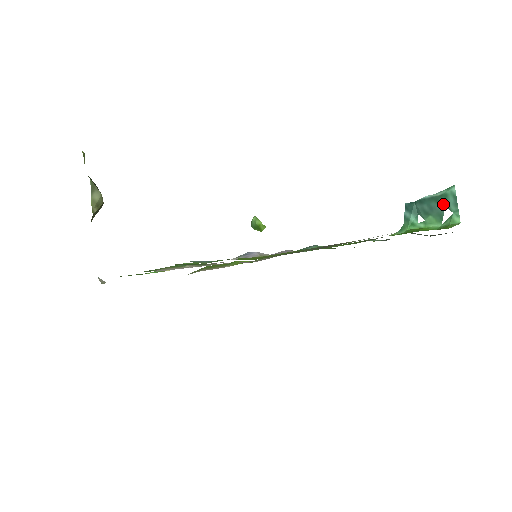
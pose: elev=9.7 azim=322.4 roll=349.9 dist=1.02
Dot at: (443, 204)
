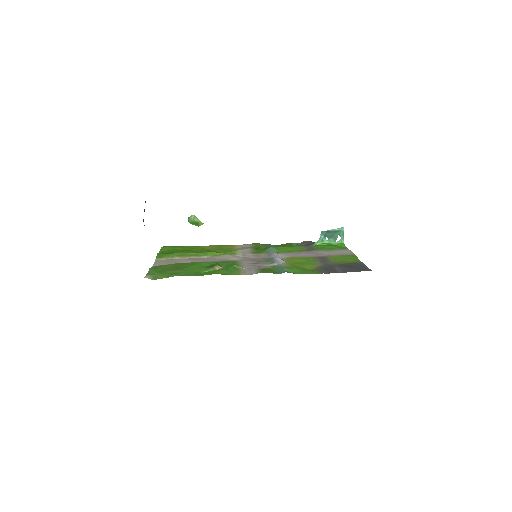
Dot at: (338, 234)
